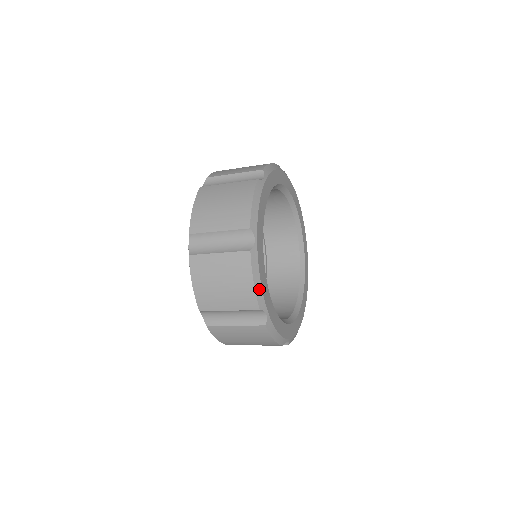
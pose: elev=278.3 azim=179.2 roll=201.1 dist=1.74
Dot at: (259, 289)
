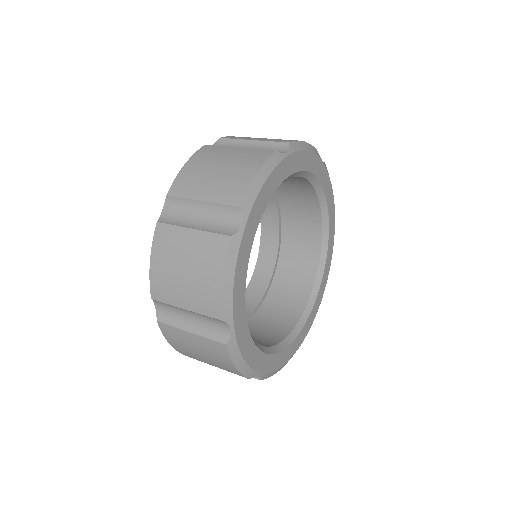
Dot at: (257, 187)
